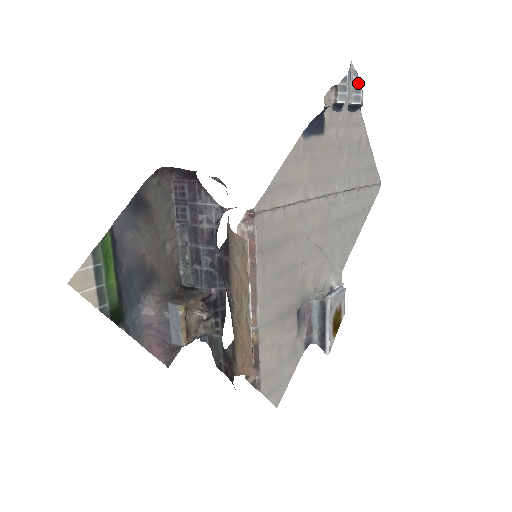
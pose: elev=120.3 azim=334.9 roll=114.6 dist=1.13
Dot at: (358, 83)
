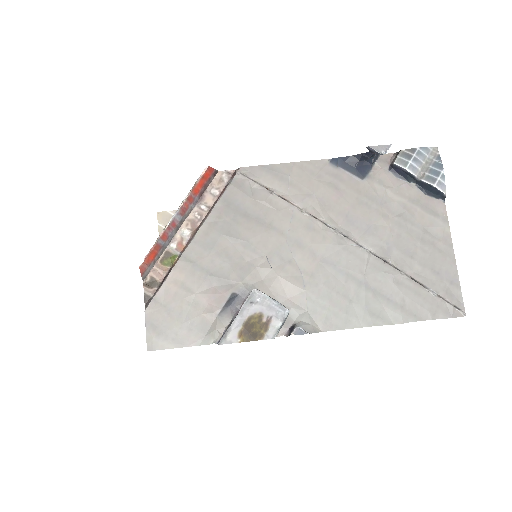
Dot at: (439, 167)
